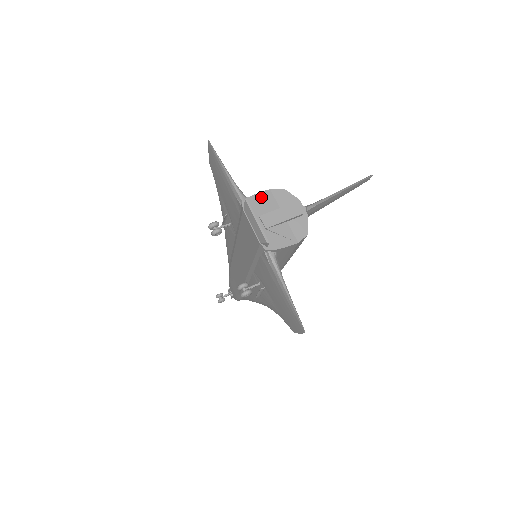
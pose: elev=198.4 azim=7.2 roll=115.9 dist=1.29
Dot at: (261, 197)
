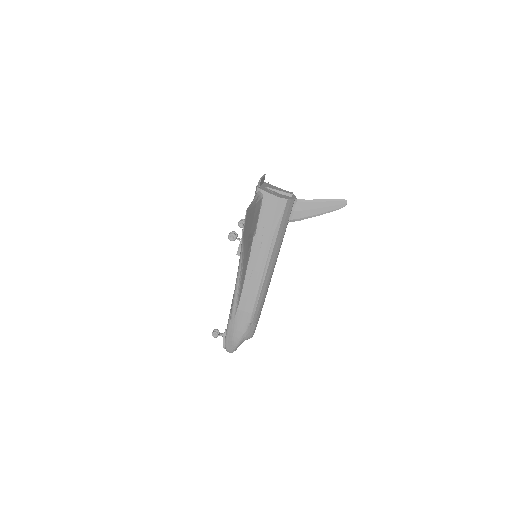
Dot at: (275, 187)
